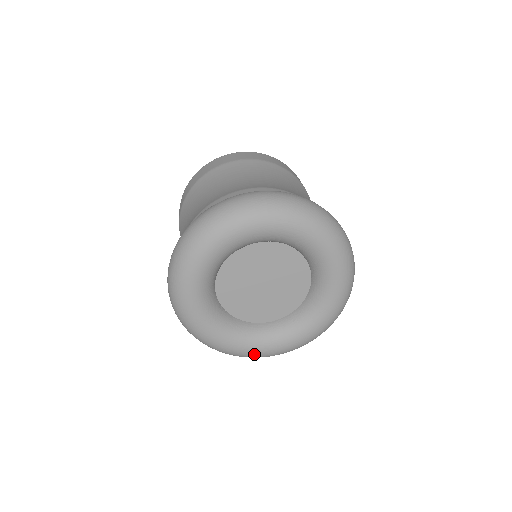
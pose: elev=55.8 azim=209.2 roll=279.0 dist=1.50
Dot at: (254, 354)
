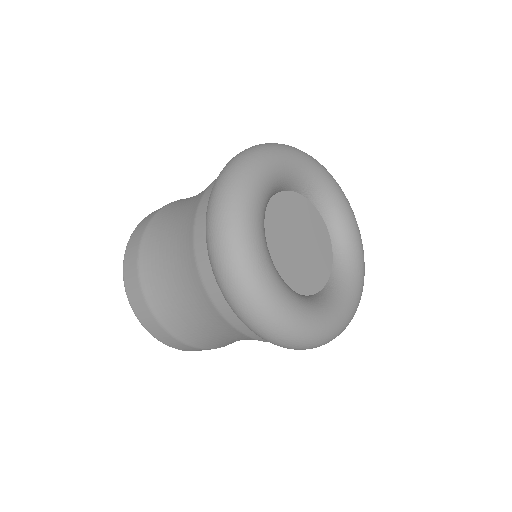
Dot at: (311, 325)
